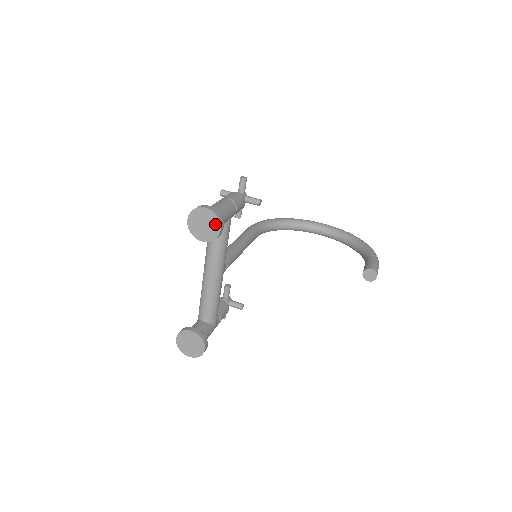
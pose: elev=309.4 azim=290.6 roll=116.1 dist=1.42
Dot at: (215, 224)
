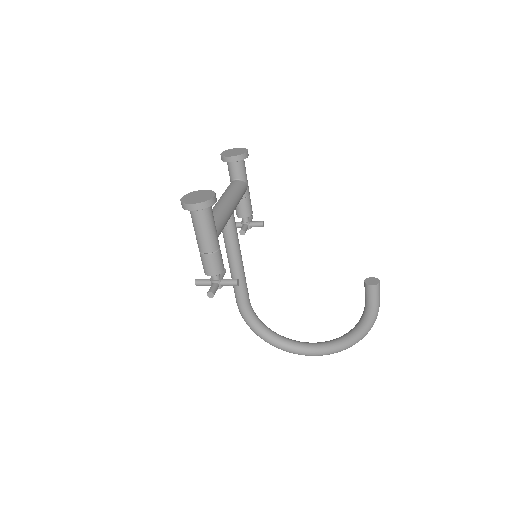
Dot at: (243, 150)
